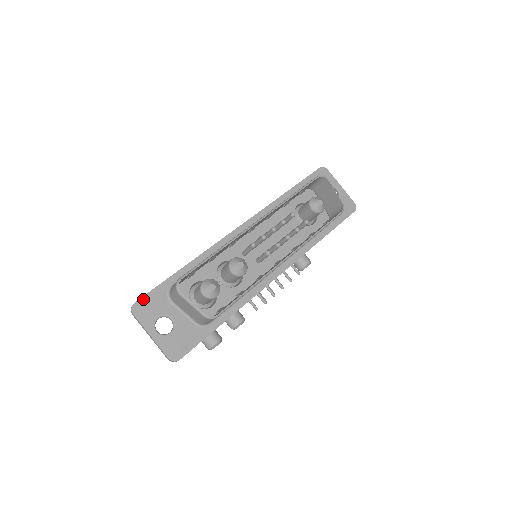
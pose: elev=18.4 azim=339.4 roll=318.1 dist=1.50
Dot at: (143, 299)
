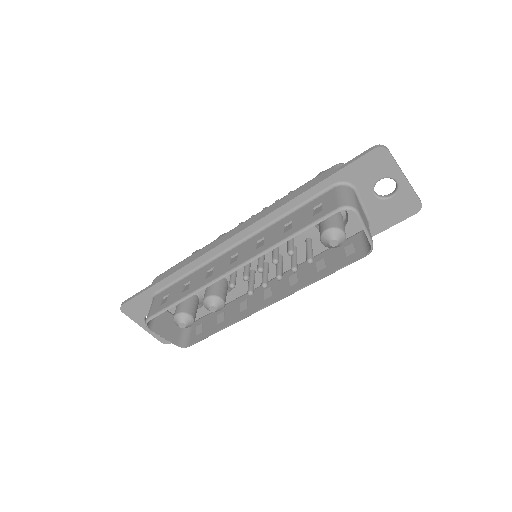
Dot at: (129, 303)
